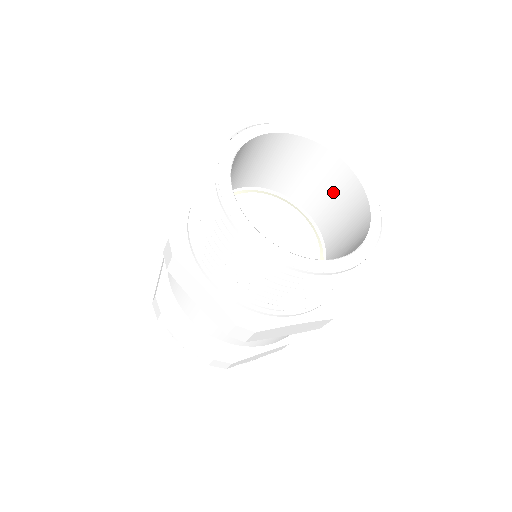
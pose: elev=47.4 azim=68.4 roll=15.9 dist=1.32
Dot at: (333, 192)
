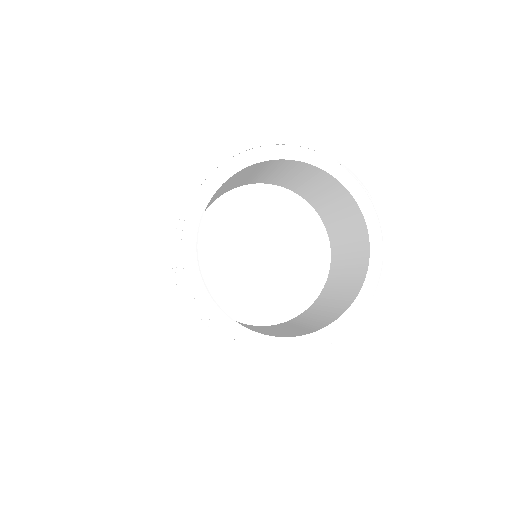
Dot at: (349, 234)
